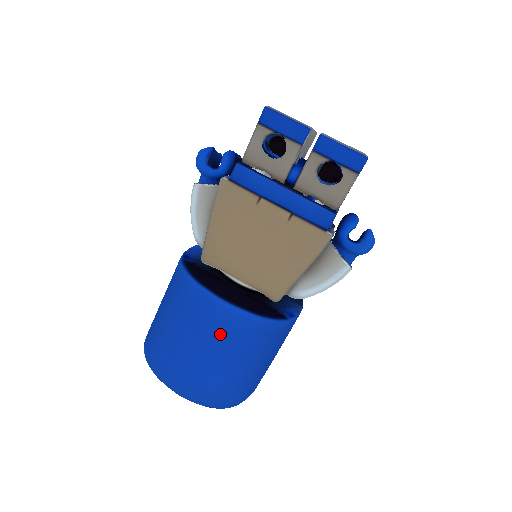
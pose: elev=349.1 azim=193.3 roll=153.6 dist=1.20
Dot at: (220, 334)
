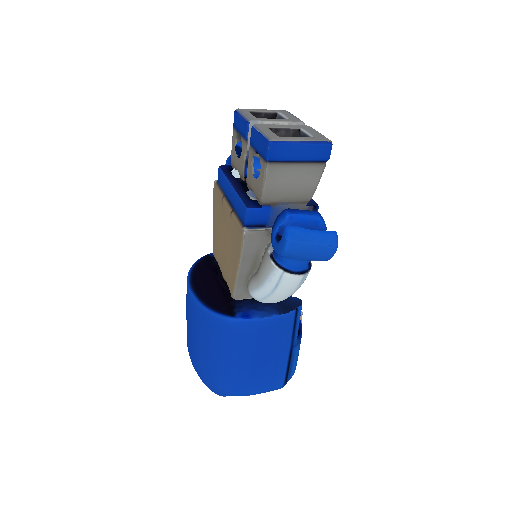
Dot at: (190, 317)
